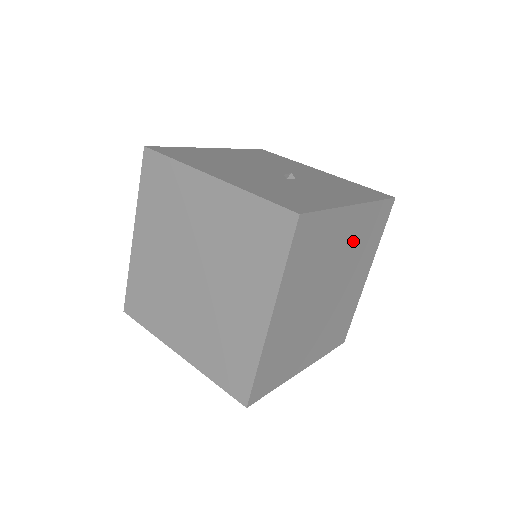
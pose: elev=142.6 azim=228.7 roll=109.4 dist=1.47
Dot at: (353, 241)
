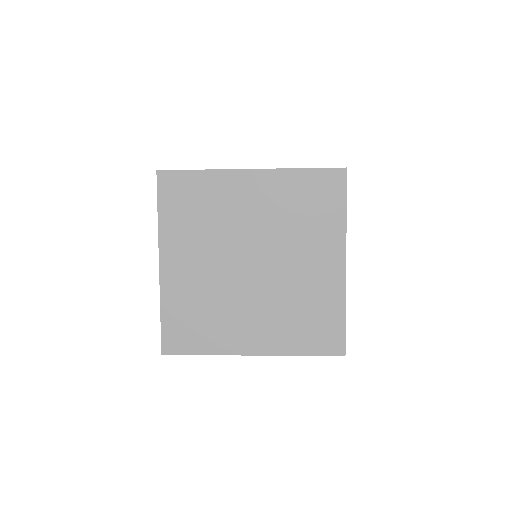
Dot at: occluded
